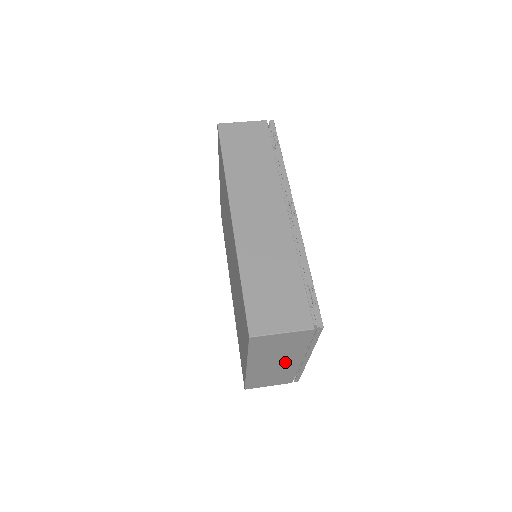
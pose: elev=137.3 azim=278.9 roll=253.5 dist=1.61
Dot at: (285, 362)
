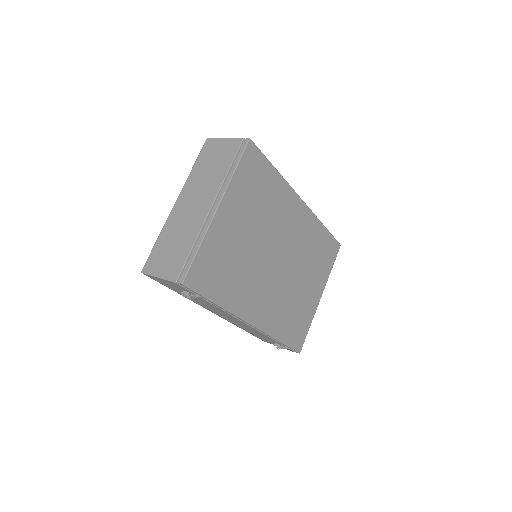
Dot at: (200, 205)
